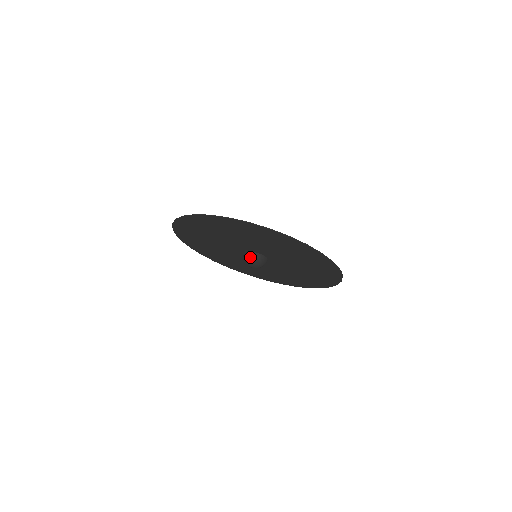
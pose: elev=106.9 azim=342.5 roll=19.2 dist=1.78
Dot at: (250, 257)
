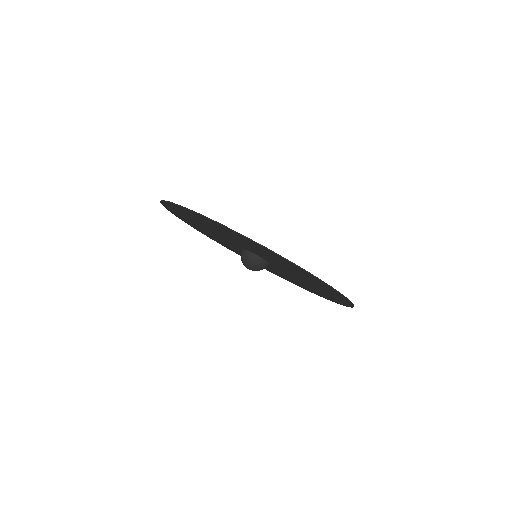
Dot at: (255, 262)
